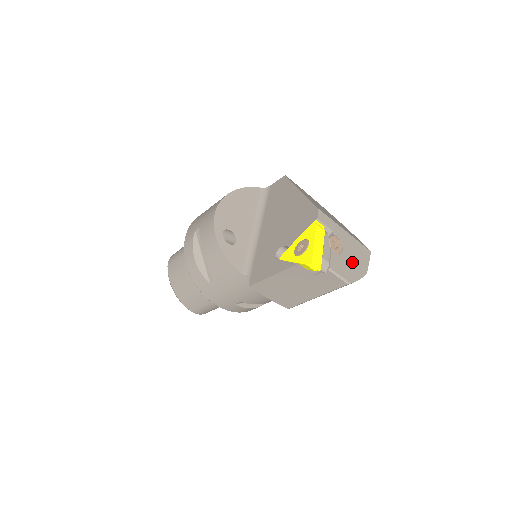
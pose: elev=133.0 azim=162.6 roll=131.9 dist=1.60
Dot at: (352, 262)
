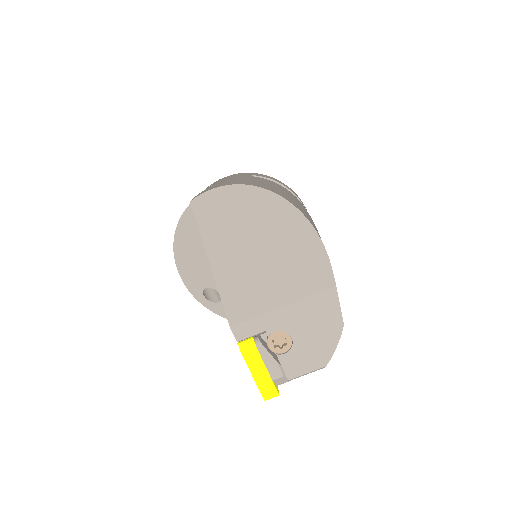
Dot at: (314, 338)
